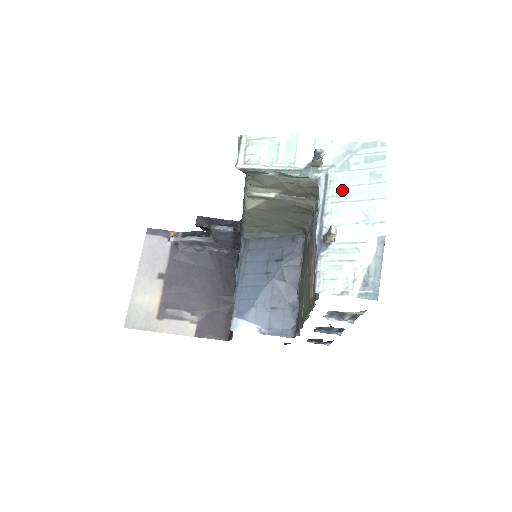
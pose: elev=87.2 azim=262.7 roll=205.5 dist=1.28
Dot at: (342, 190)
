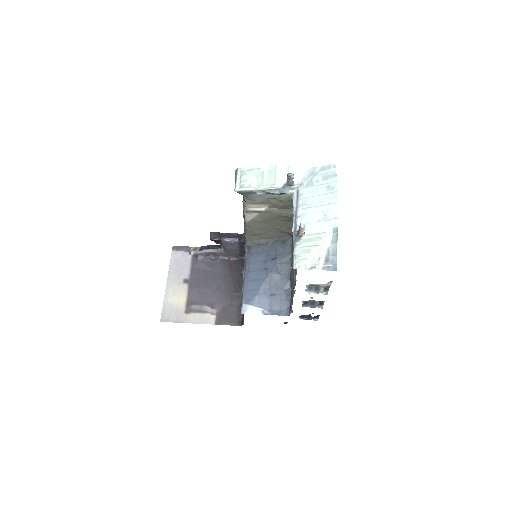
Dot at: (308, 200)
